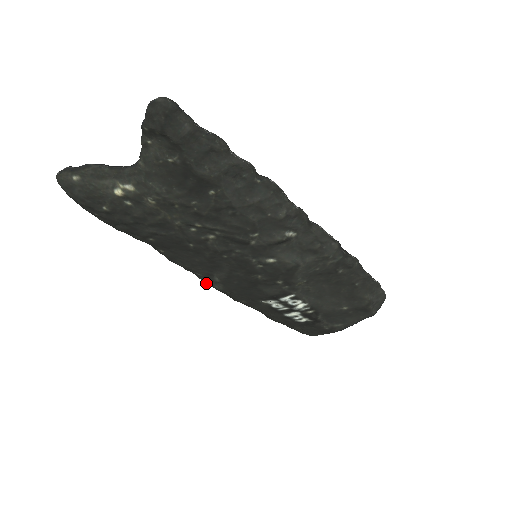
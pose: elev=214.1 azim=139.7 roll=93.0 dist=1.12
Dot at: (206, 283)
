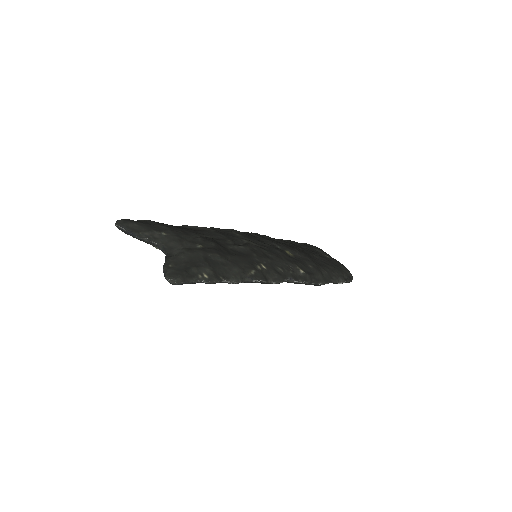
Dot at: occluded
